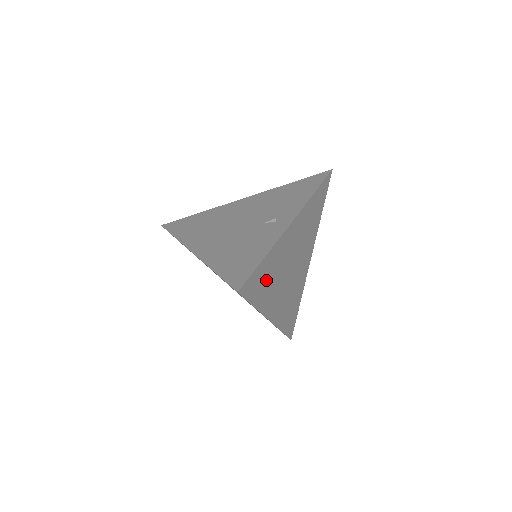
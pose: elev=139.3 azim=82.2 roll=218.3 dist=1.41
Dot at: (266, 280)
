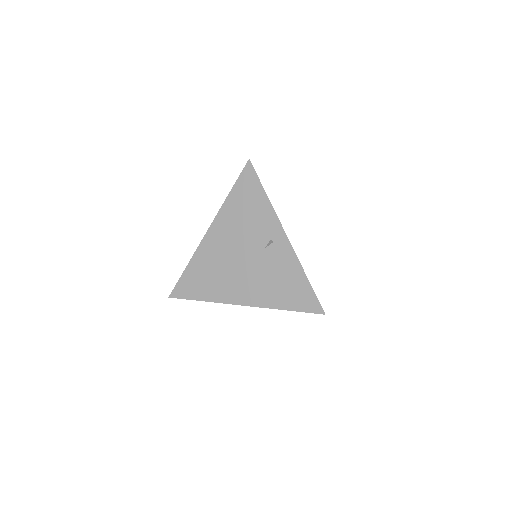
Dot at: occluded
